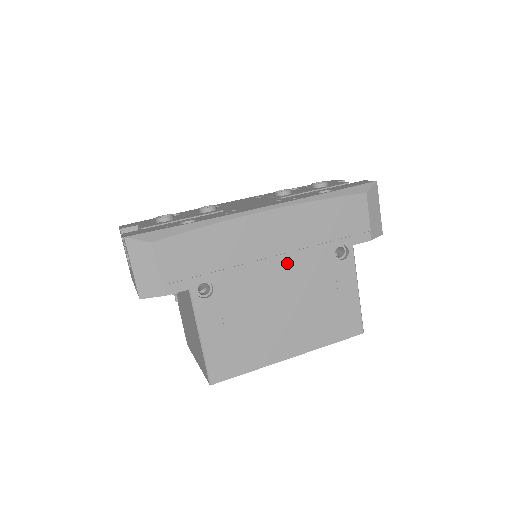
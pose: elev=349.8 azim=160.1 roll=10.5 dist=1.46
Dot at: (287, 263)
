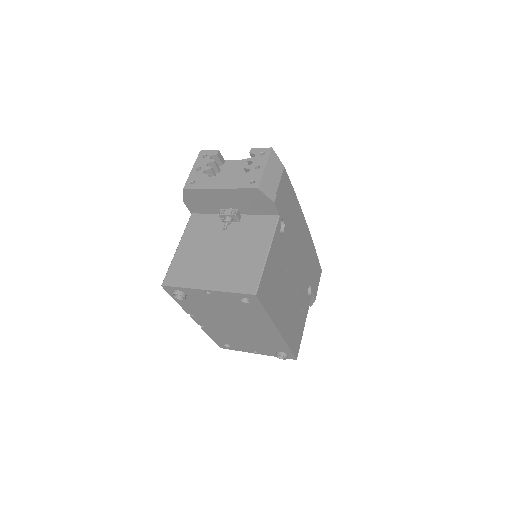
Dot at: (300, 264)
